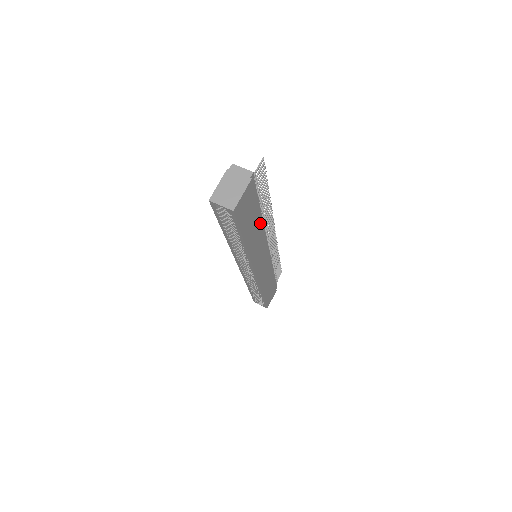
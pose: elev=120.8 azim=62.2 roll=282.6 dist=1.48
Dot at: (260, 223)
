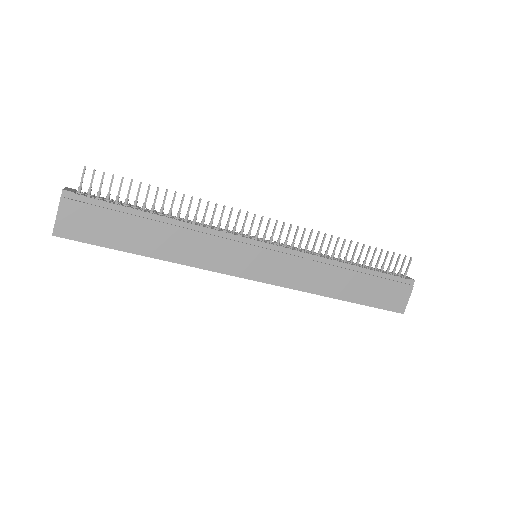
Dot at: (168, 226)
